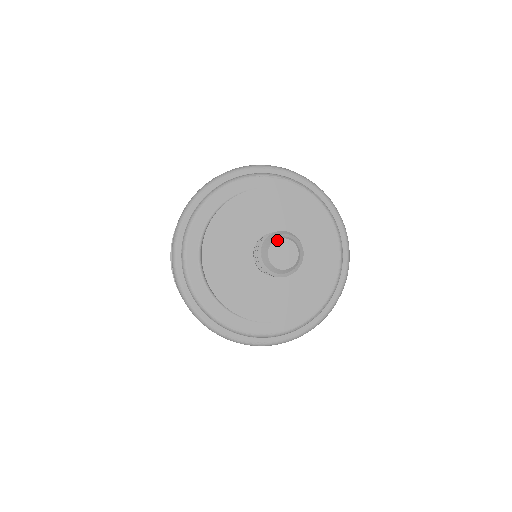
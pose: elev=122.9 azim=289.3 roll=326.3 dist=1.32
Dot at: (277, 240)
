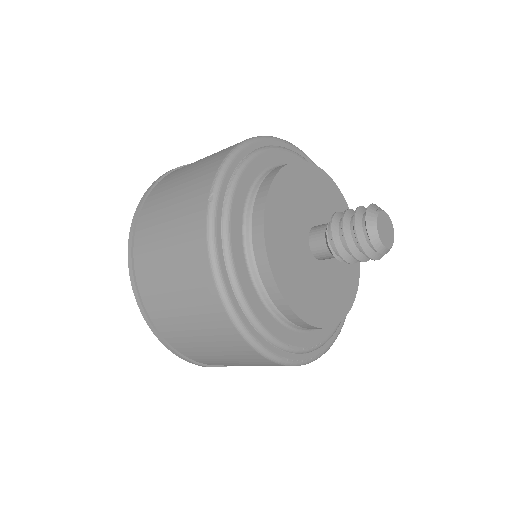
Dot at: (379, 214)
